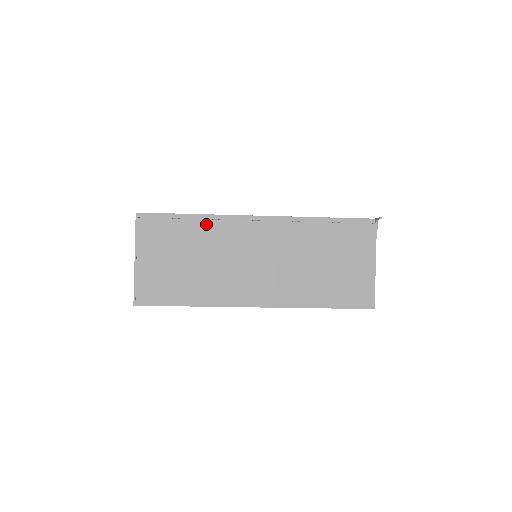
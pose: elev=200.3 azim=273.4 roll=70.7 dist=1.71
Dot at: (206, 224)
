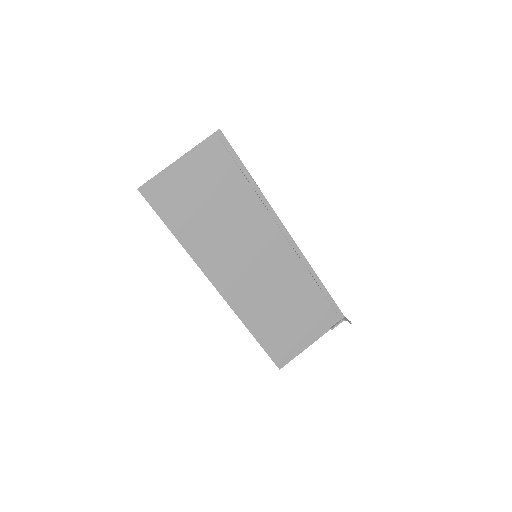
Dot at: (253, 197)
